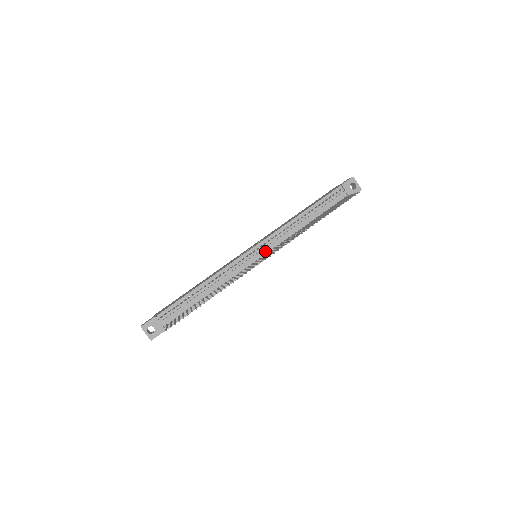
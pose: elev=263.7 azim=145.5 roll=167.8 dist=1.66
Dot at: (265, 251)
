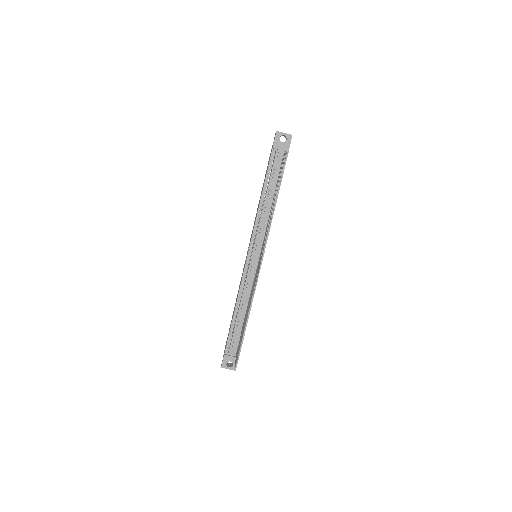
Dot at: (258, 249)
